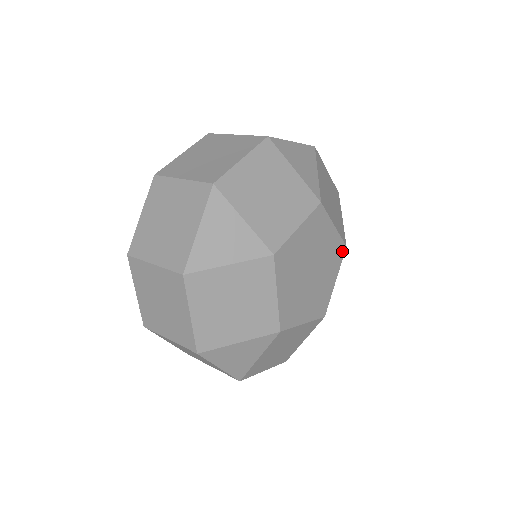
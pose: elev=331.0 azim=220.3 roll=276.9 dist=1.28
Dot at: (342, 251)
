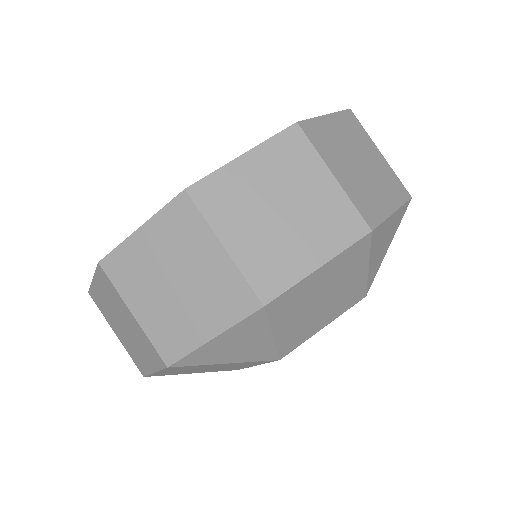
Dot at: occluded
